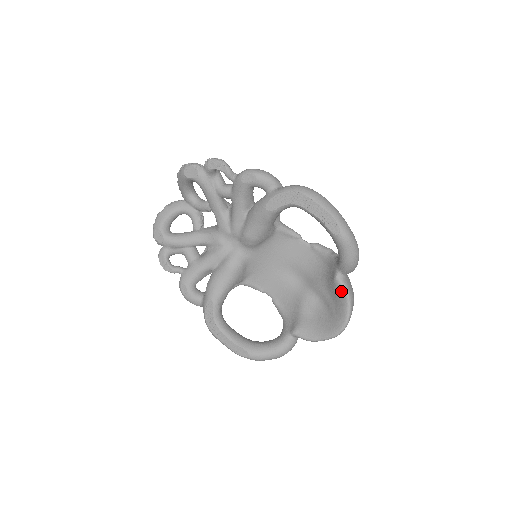
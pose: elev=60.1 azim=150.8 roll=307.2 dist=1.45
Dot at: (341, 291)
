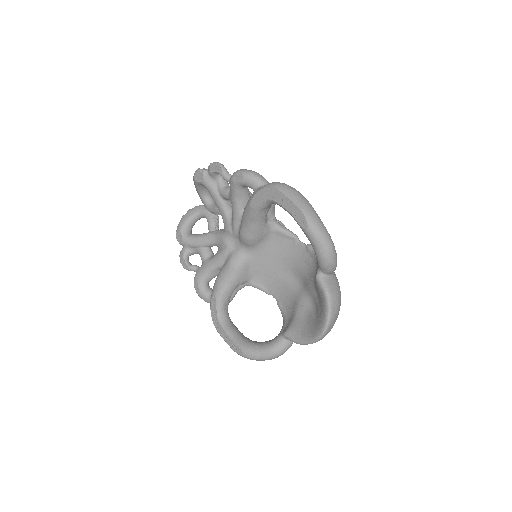
Dot at: (321, 291)
